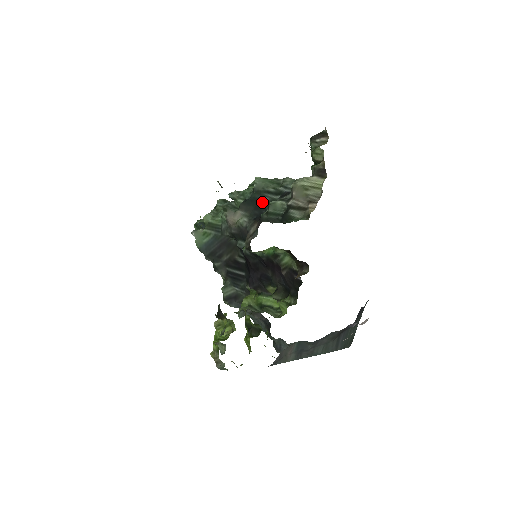
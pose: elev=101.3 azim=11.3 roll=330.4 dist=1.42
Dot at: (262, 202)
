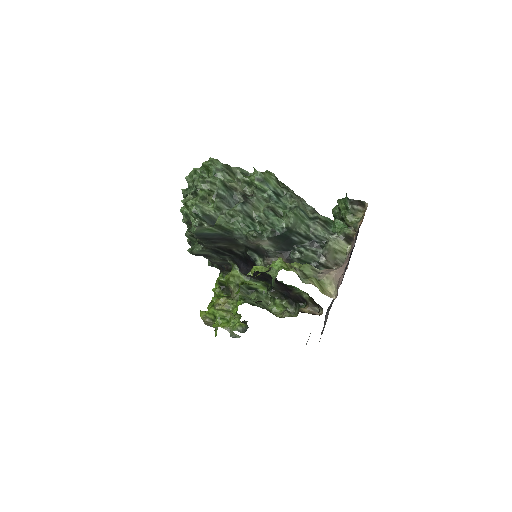
Dot at: (292, 241)
